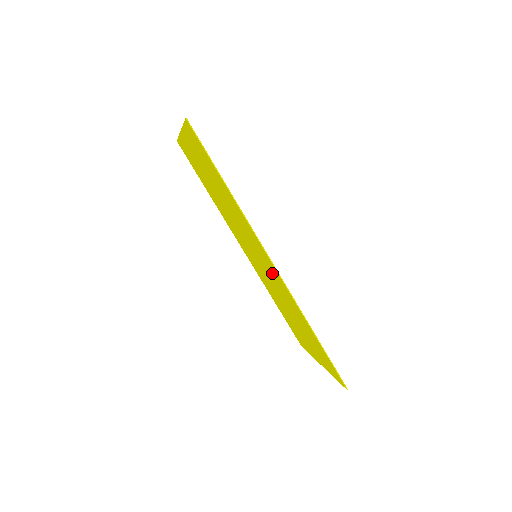
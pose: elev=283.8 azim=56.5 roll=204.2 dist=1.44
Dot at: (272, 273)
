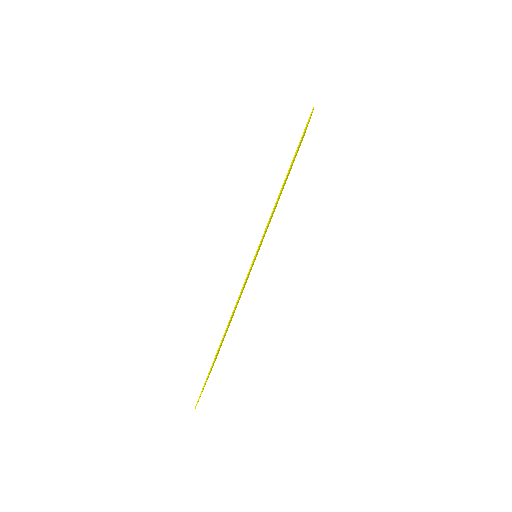
Dot at: occluded
